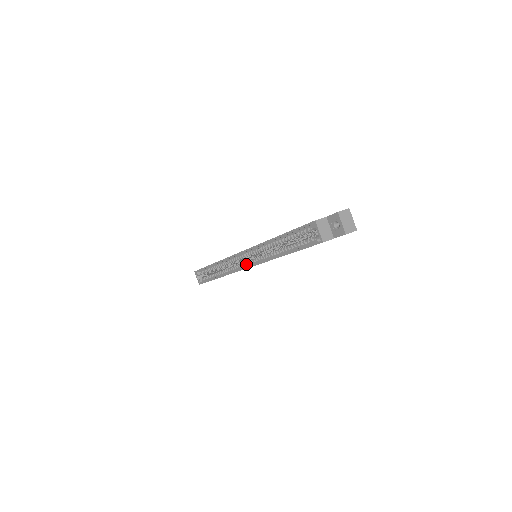
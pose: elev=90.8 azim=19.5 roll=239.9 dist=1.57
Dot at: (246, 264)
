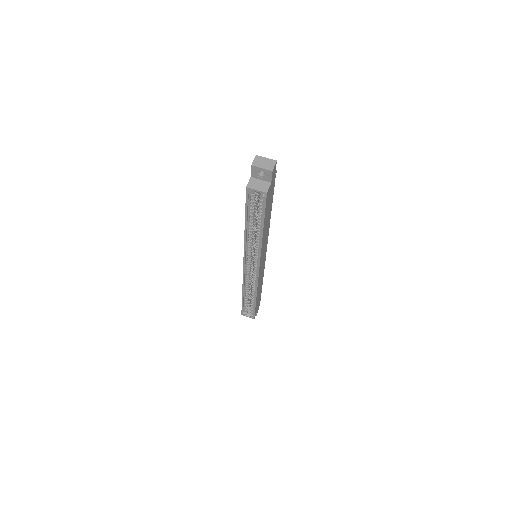
Dot at: (256, 268)
